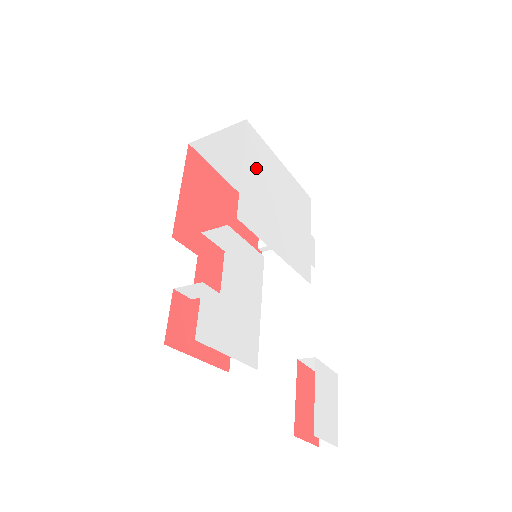
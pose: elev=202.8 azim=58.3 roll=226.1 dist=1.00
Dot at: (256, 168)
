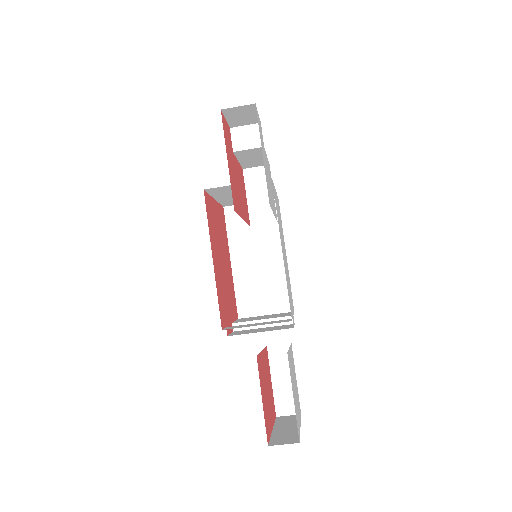
Dot at: occluded
